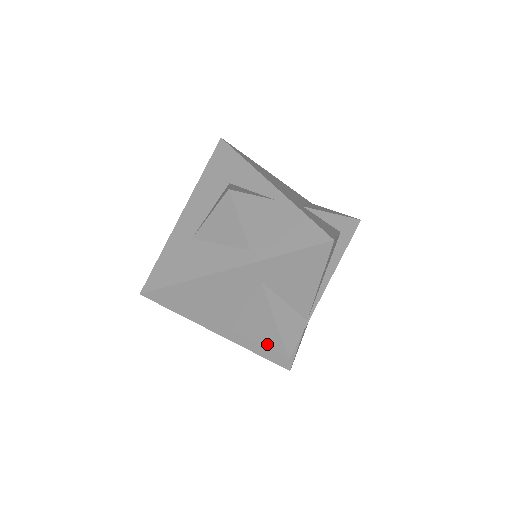
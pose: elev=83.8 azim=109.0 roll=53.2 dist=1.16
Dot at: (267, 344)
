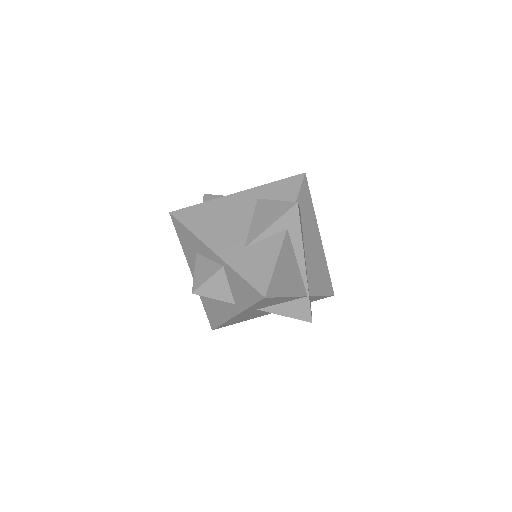
Dot at: occluded
